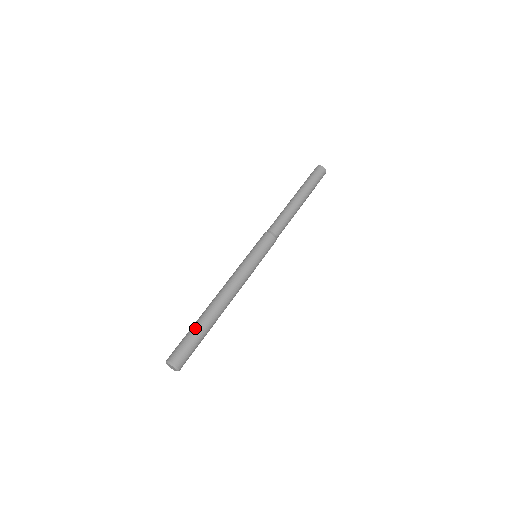
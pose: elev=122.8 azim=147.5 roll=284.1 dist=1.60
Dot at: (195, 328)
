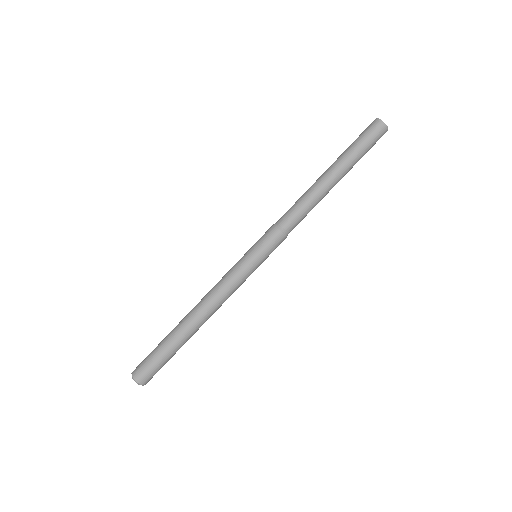
Dot at: (165, 345)
